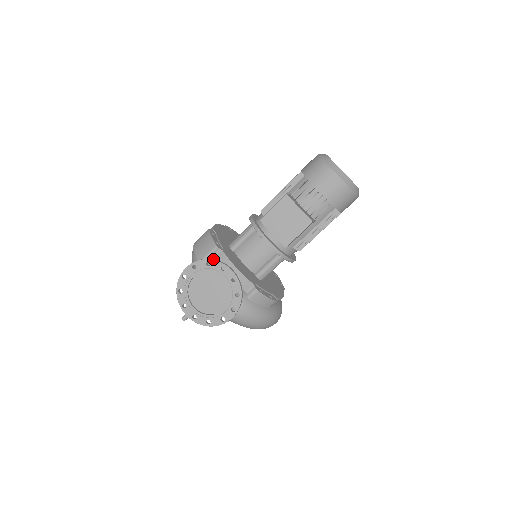
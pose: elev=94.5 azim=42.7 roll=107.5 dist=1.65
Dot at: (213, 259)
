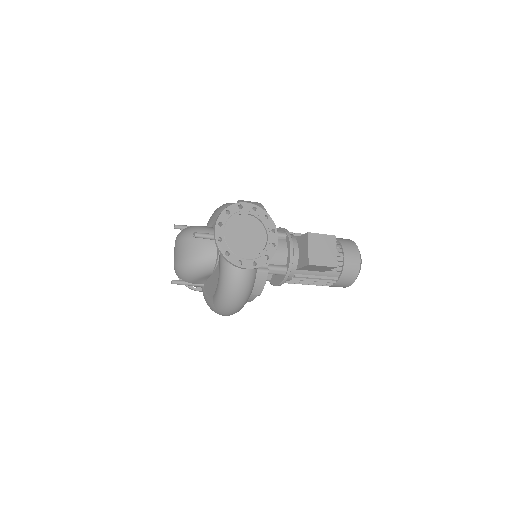
Dot at: (271, 218)
